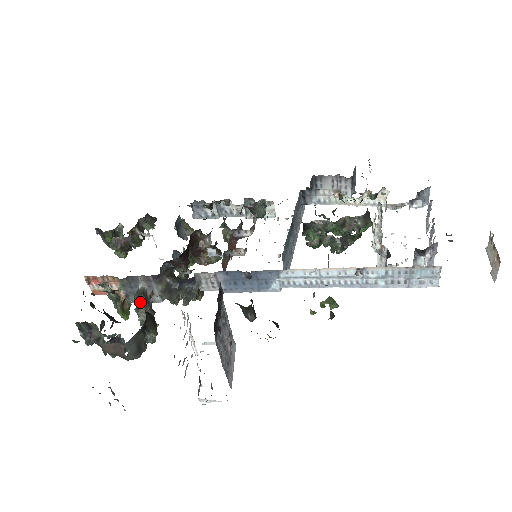
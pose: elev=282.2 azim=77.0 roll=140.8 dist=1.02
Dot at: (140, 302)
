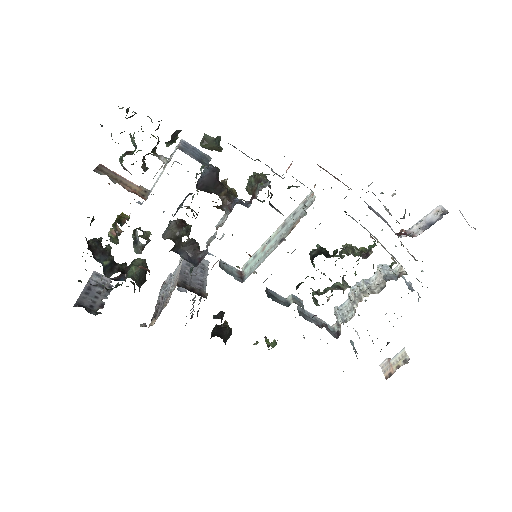
Dot at: occluded
